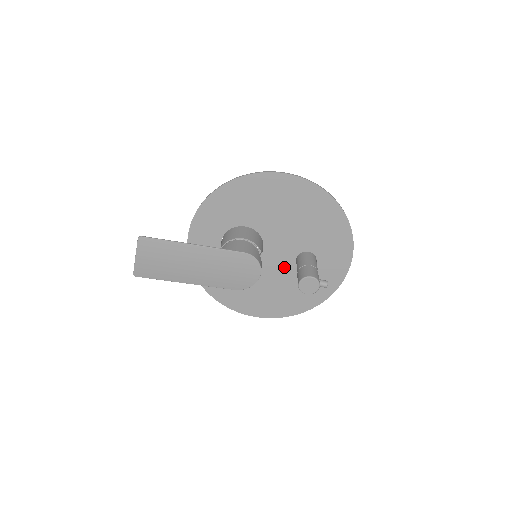
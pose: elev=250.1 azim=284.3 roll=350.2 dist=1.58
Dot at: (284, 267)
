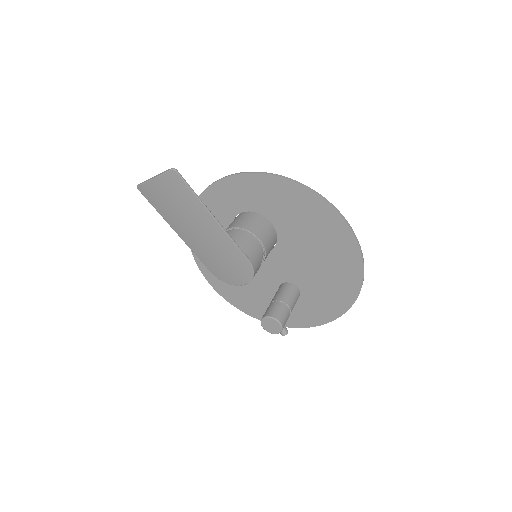
Dot at: (268, 277)
